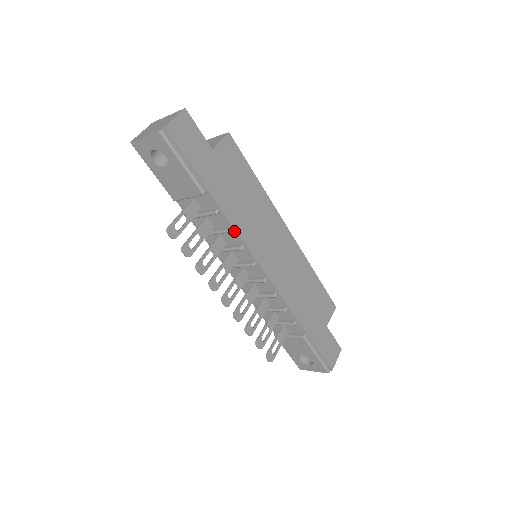
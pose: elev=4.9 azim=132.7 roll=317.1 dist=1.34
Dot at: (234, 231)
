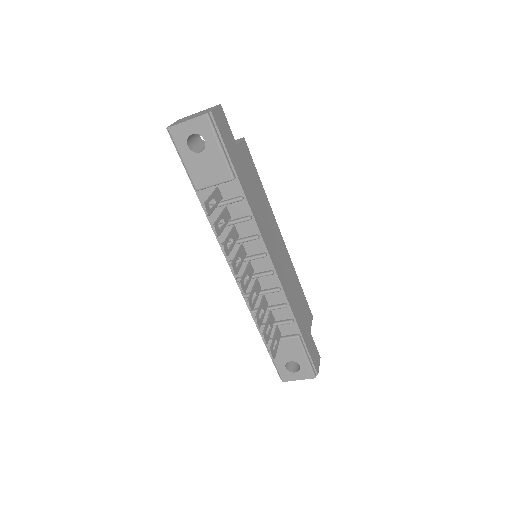
Dot at: (253, 219)
